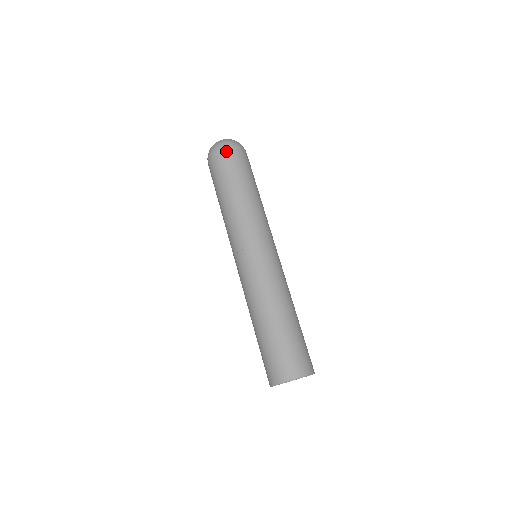
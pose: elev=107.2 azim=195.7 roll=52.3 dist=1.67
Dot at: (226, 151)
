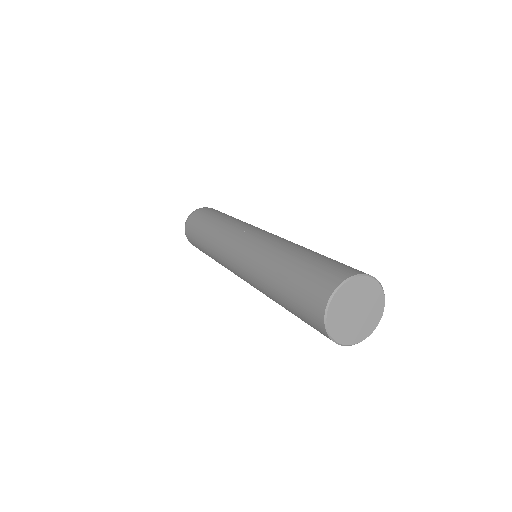
Dot at: occluded
